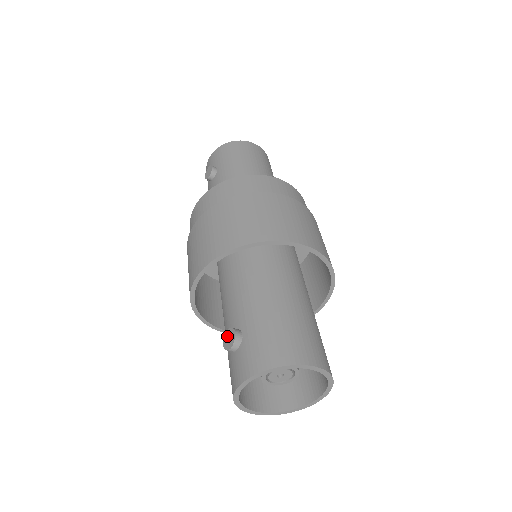
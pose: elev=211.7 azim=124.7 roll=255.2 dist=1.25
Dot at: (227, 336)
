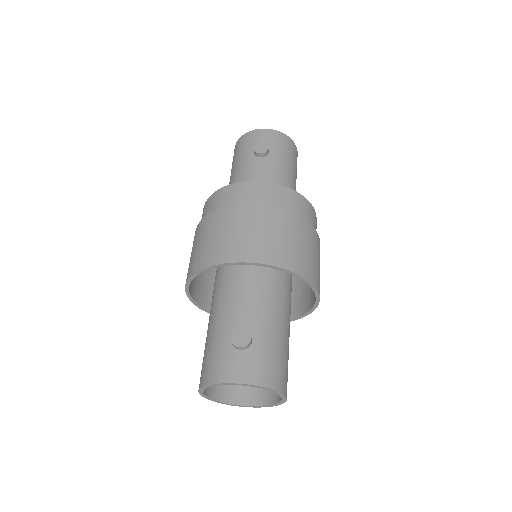
Dot at: (240, 333)
